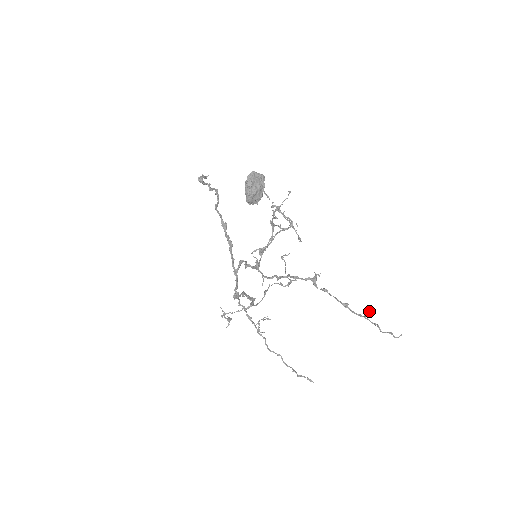
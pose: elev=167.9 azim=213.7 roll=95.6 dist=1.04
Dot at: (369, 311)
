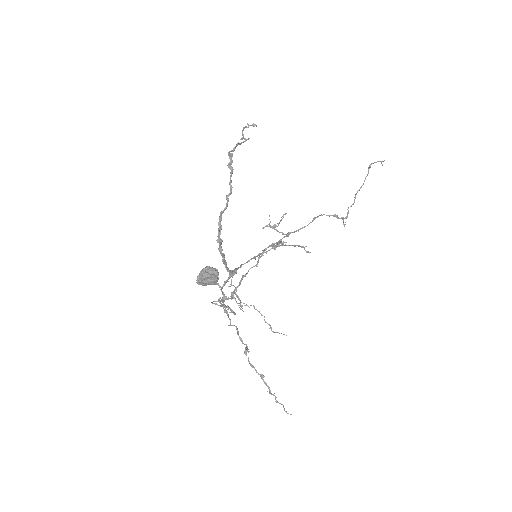
Dot at: occluded
